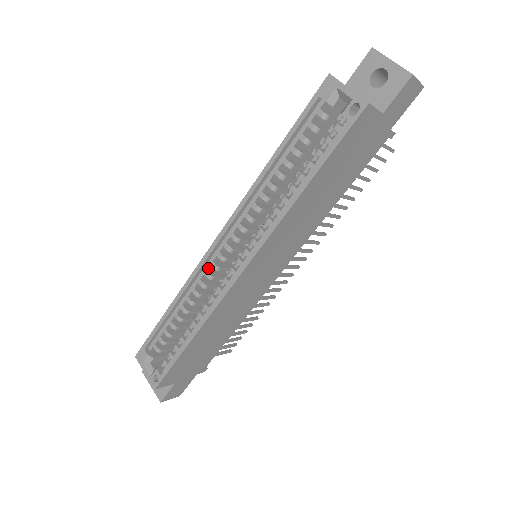
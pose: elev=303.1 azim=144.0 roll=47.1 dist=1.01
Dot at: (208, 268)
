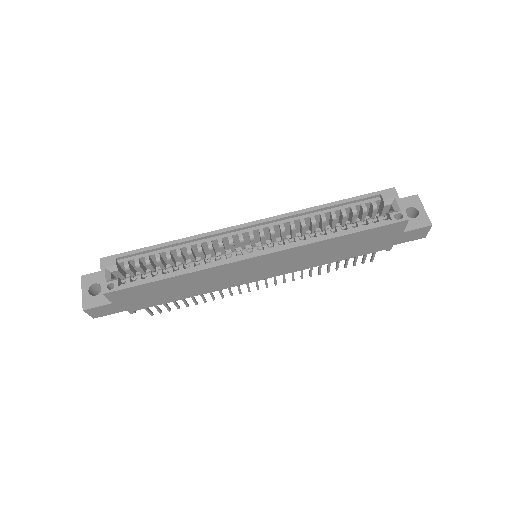
Dot at: (224, 237)
